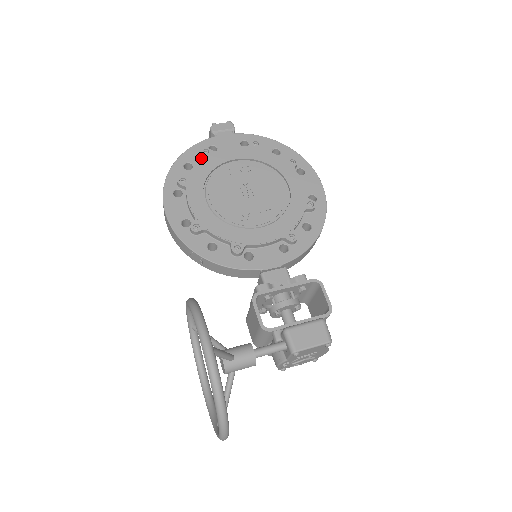
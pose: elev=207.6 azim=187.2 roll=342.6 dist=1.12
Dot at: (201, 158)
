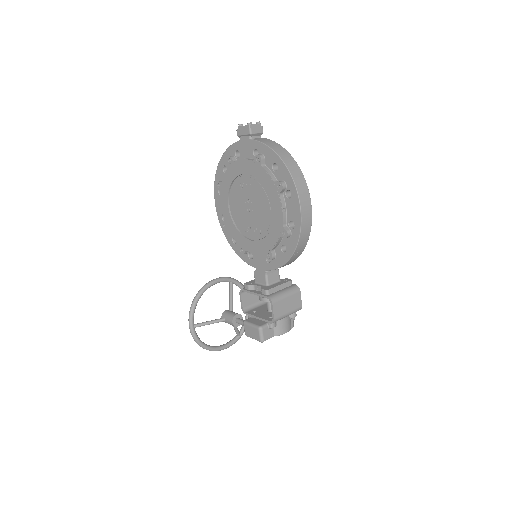
Dot at: occluded
